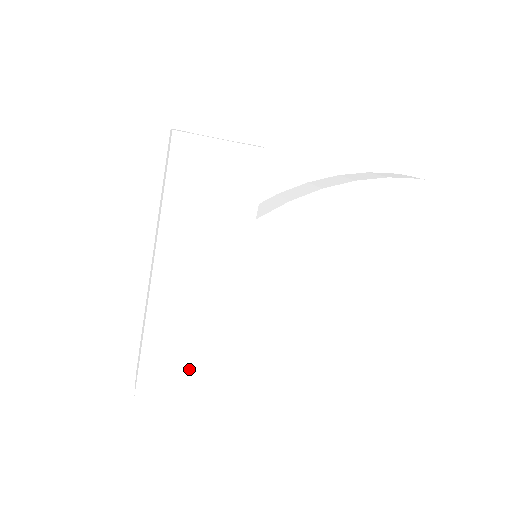
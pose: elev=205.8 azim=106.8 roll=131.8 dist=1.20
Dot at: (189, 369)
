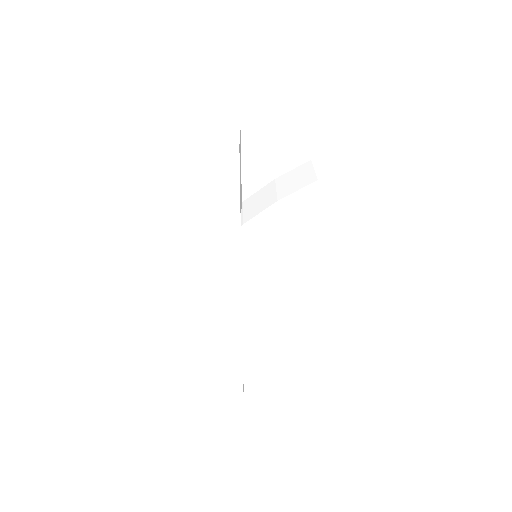
Dot at: (205, 369)
